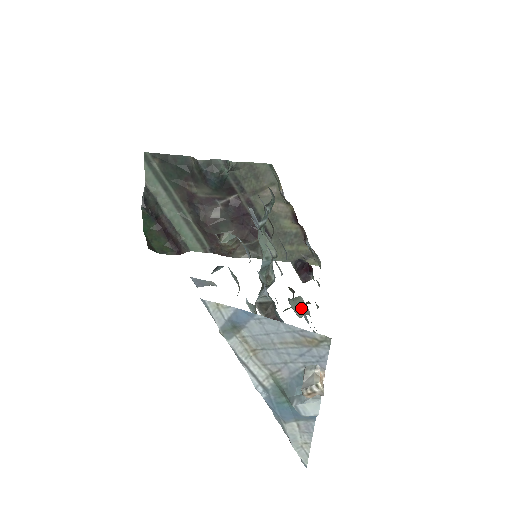
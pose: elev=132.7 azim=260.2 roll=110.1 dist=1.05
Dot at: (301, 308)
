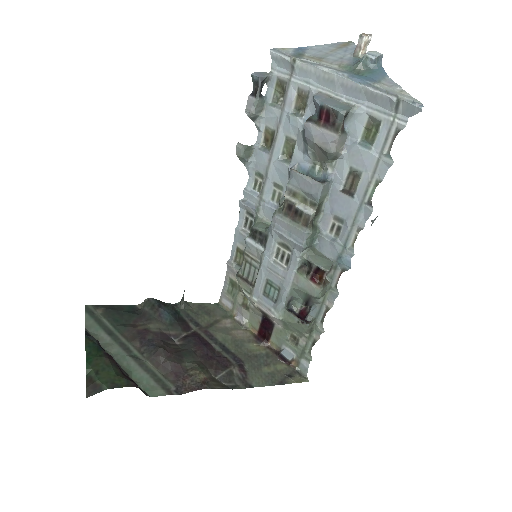
Dot at: (323, 260)
